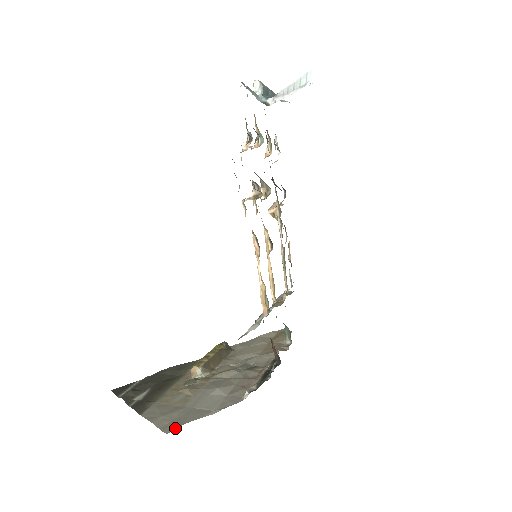
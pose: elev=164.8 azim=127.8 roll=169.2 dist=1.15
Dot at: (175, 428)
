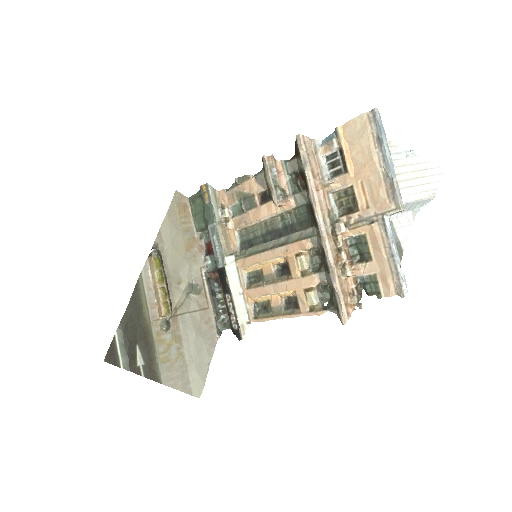
Dot at: (201, 392)
